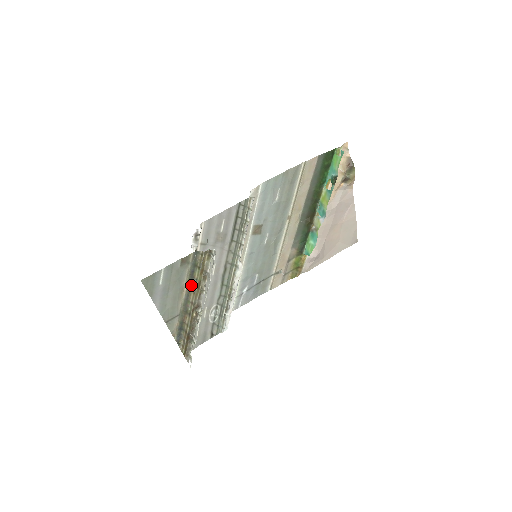
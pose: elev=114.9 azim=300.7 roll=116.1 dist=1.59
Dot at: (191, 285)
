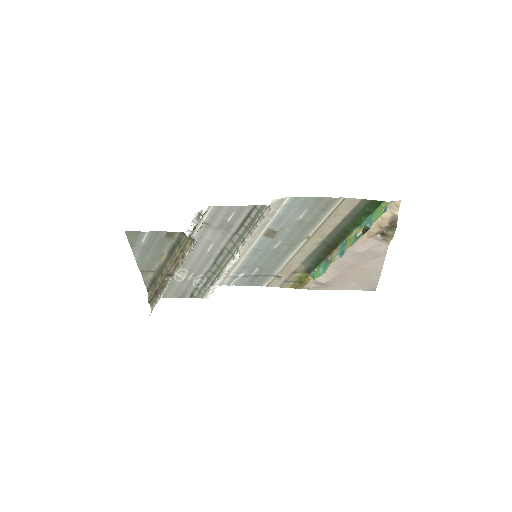
Dot at: (171, 255)
